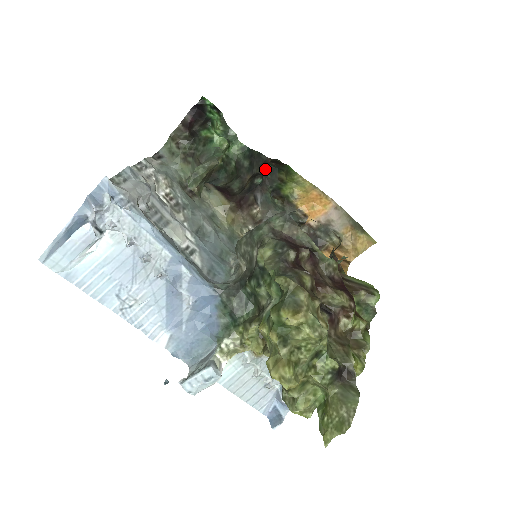
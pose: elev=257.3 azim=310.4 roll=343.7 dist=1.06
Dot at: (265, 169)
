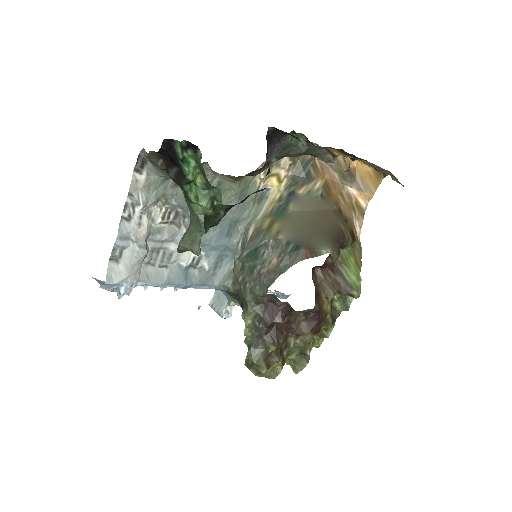
Dot at: (280, 130)
